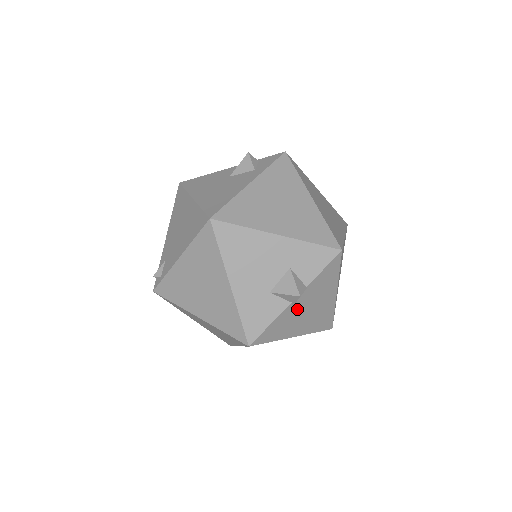
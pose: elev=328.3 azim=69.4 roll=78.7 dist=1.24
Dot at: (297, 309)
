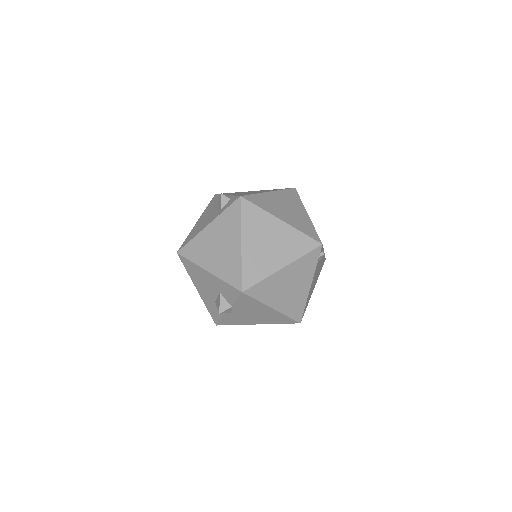
Dot at: (239, 314)
